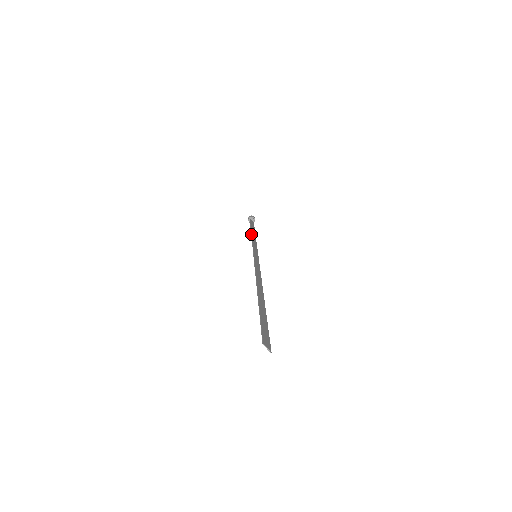
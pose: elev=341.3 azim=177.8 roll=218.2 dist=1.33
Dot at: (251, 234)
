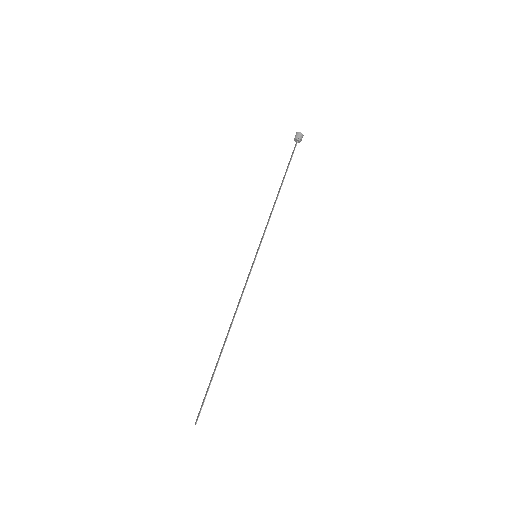
Dot at: occluded
